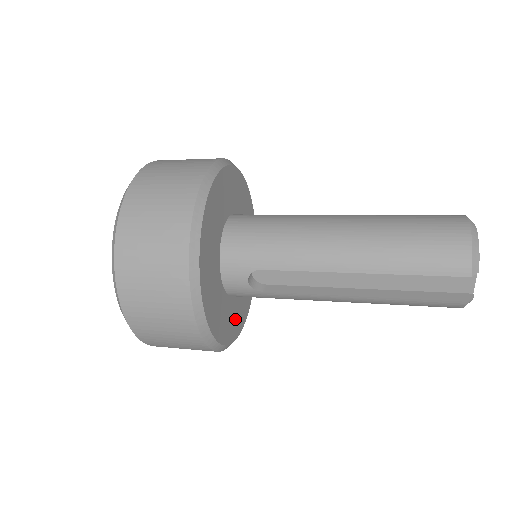
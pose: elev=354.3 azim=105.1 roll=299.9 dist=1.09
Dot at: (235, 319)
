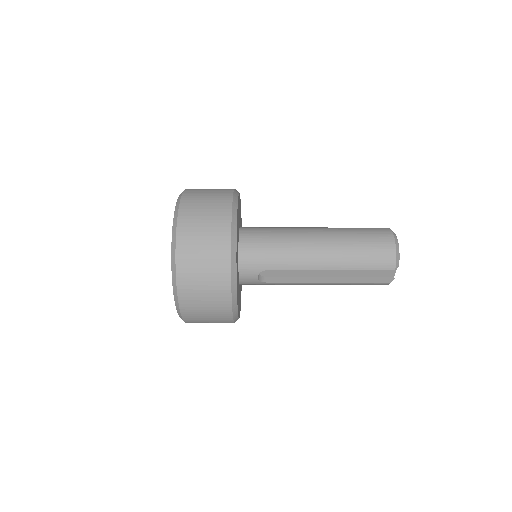
Dot at: (240, 298)
